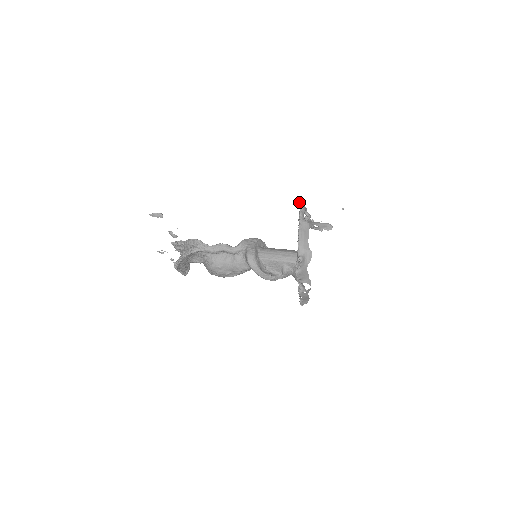
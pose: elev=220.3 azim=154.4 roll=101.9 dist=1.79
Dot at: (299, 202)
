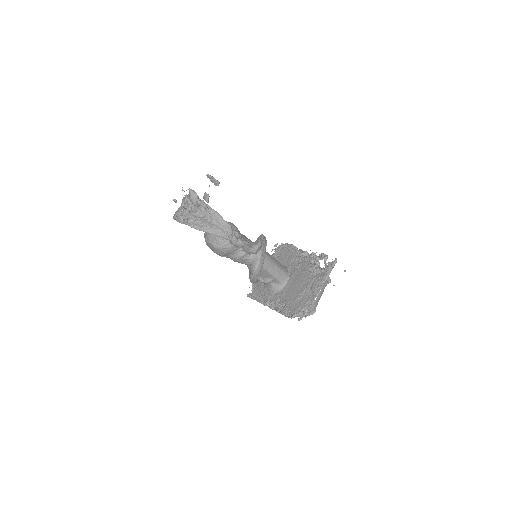
Dot at: (334, 263)
